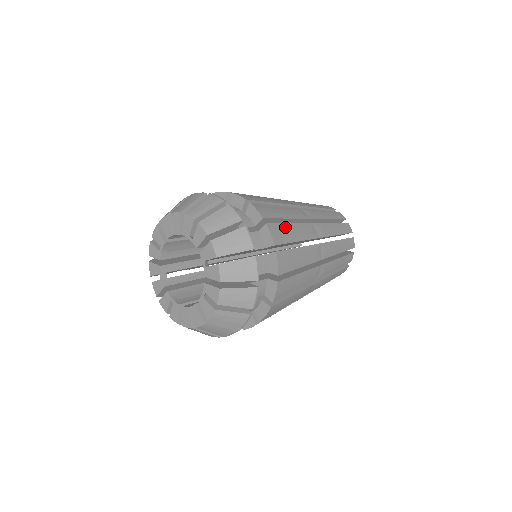
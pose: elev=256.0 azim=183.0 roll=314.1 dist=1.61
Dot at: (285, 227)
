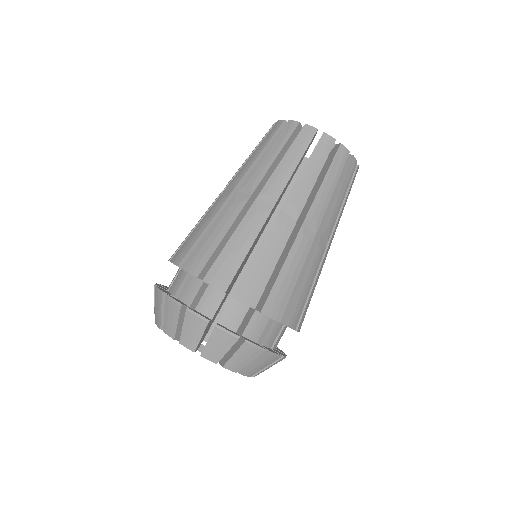
Dot at: (225, 255)
